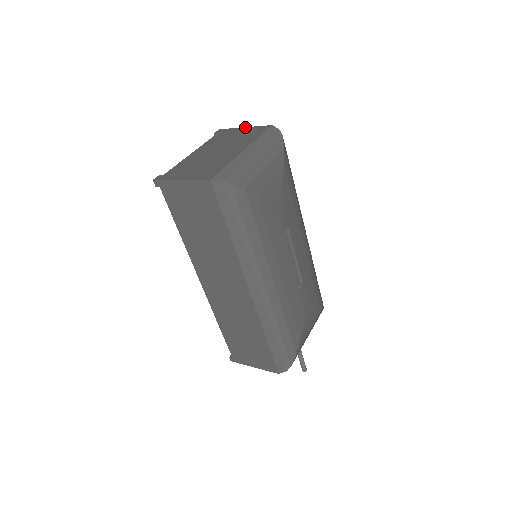
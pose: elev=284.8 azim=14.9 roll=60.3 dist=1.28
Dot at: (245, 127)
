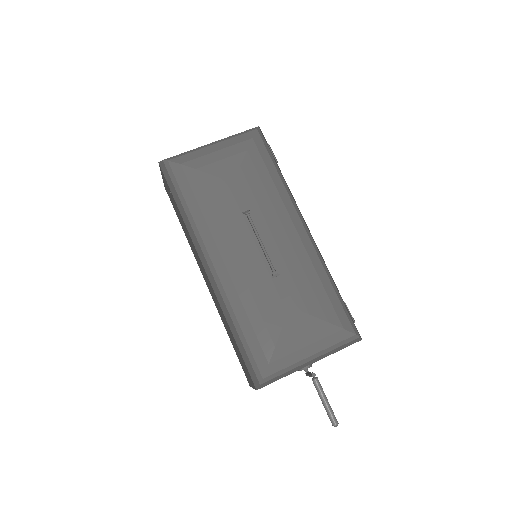
Dot at: occluded
